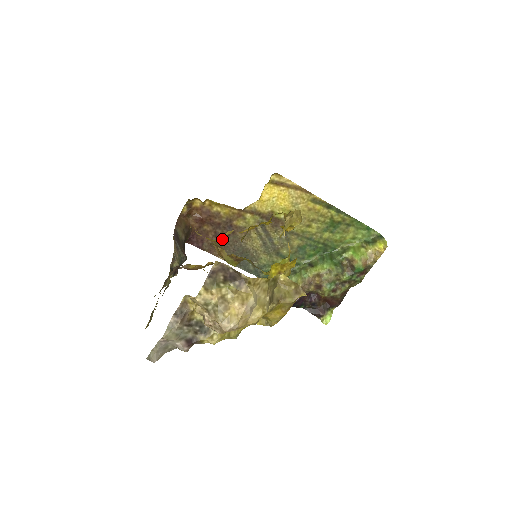
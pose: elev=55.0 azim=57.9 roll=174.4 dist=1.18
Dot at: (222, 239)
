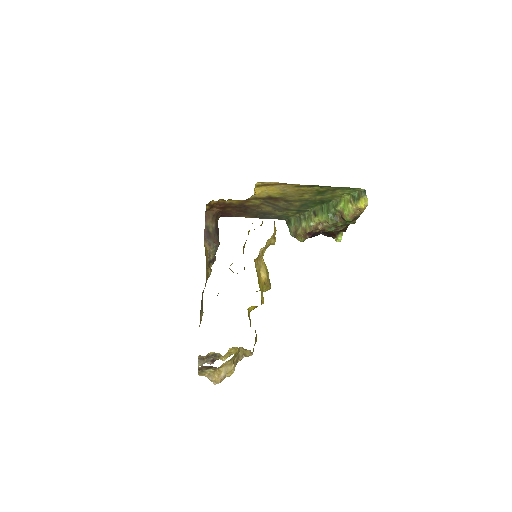
Dot at: (243, 211)
